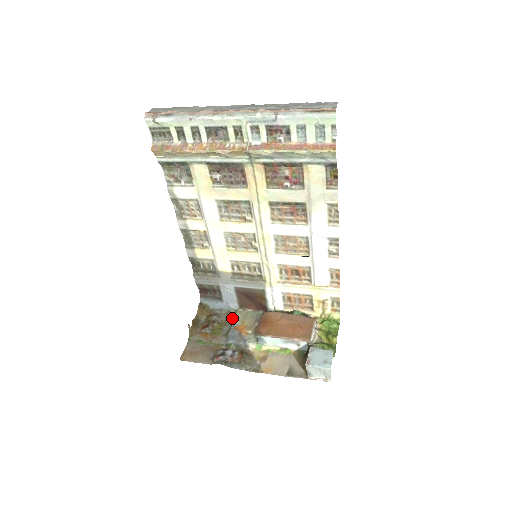
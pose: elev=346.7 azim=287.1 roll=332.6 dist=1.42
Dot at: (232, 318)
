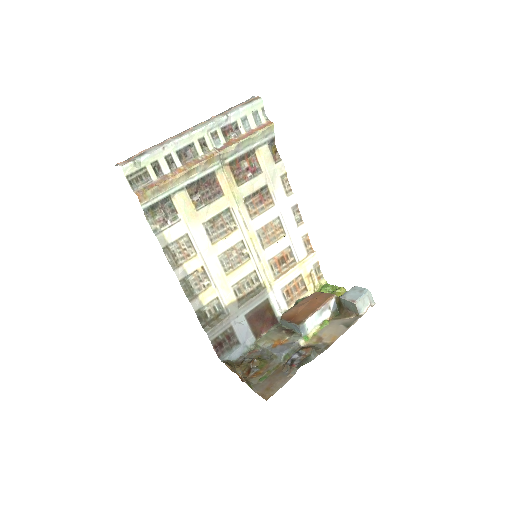
Dot at: (259, 350)
